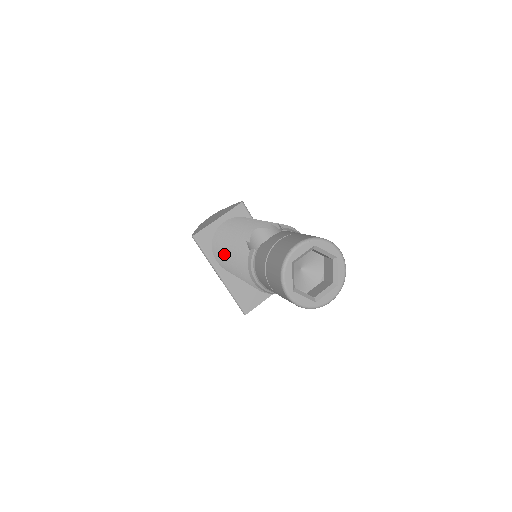
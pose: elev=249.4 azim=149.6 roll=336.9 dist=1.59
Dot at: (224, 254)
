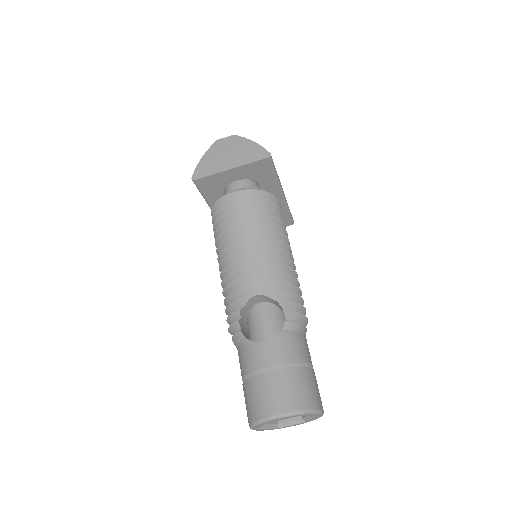
Dot at: (219, 256)
